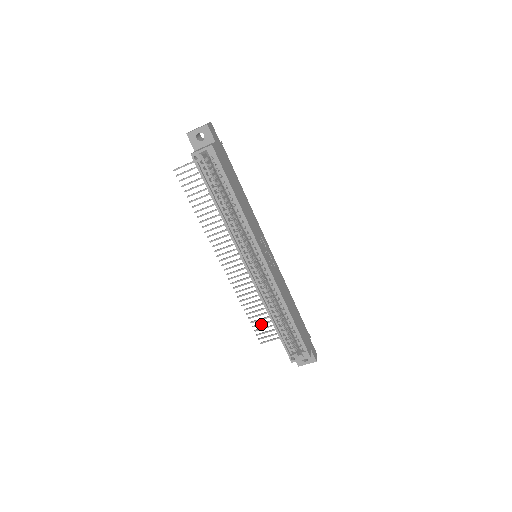
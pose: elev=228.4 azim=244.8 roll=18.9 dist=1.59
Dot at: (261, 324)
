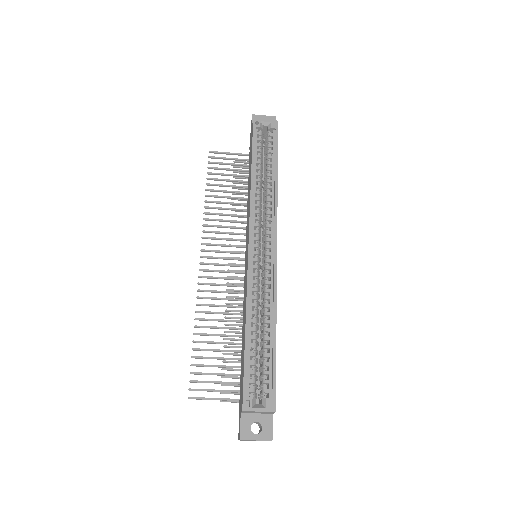
Dot at: (206, 365)
